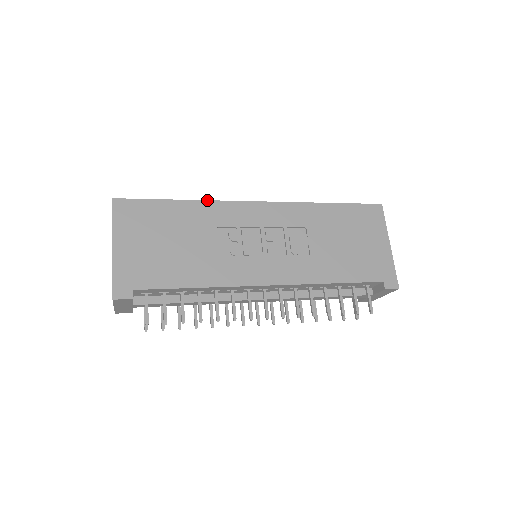
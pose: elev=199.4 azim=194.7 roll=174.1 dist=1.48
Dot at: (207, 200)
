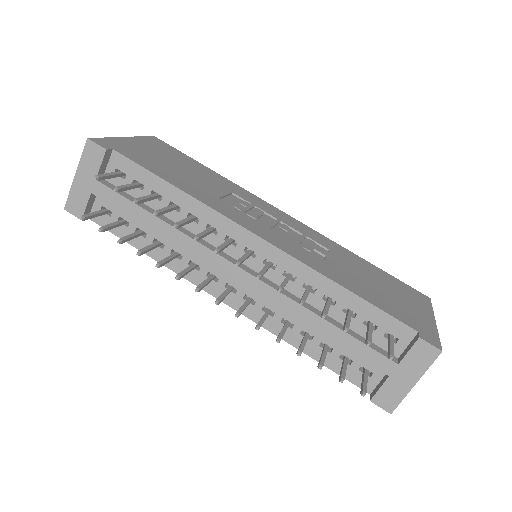
Dot at: (236, 184)
